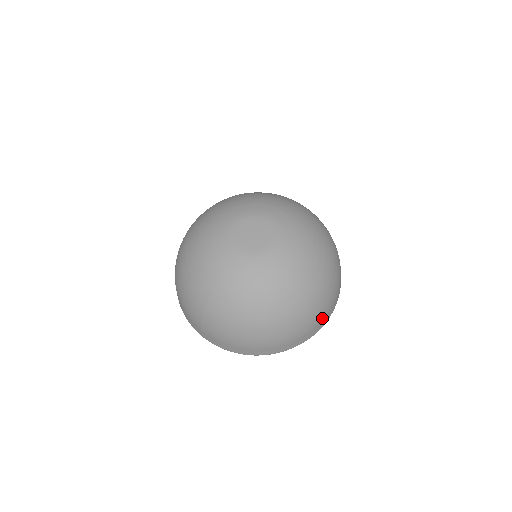
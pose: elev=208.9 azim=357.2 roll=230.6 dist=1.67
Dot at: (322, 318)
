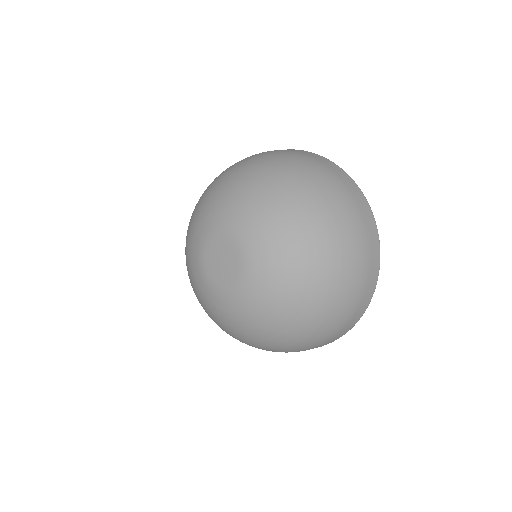
Dot at: (311, 348)
